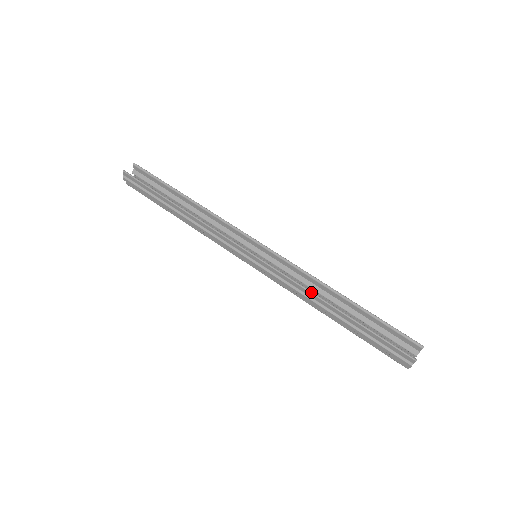
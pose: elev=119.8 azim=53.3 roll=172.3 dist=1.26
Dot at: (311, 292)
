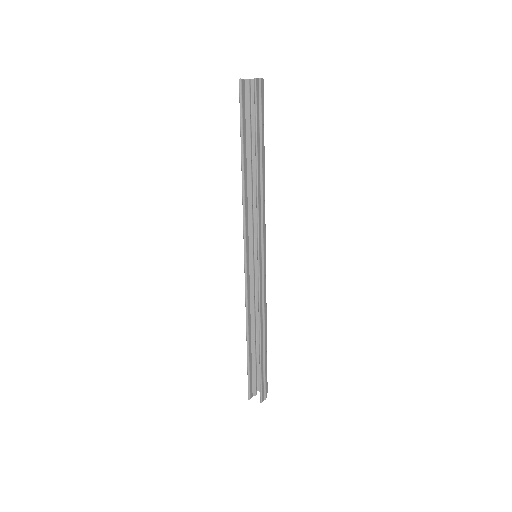
Dot at: (246, 317)
